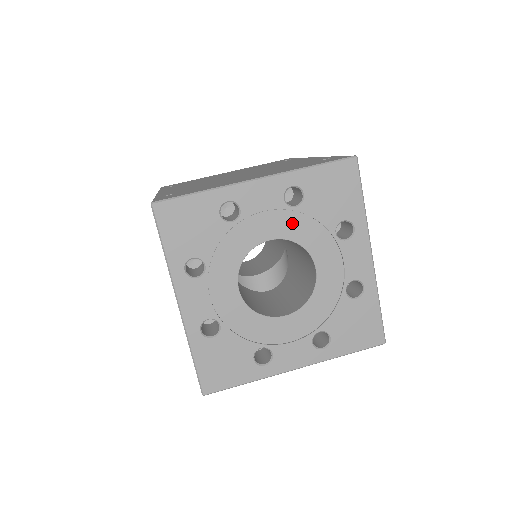
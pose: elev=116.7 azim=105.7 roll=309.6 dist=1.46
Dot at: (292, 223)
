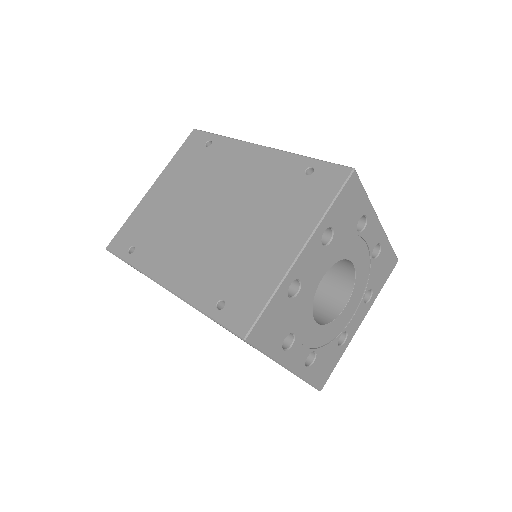
Dot at: (331, 253)
